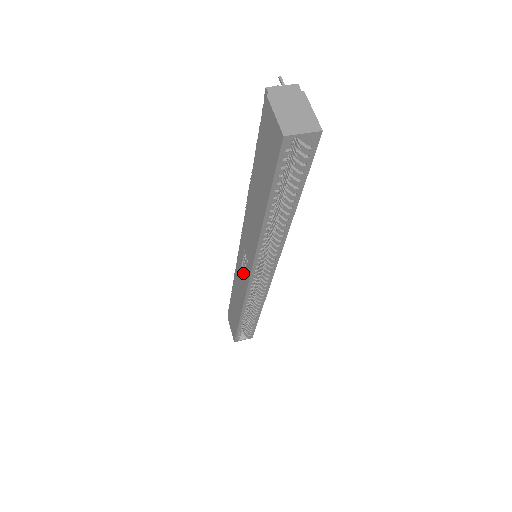
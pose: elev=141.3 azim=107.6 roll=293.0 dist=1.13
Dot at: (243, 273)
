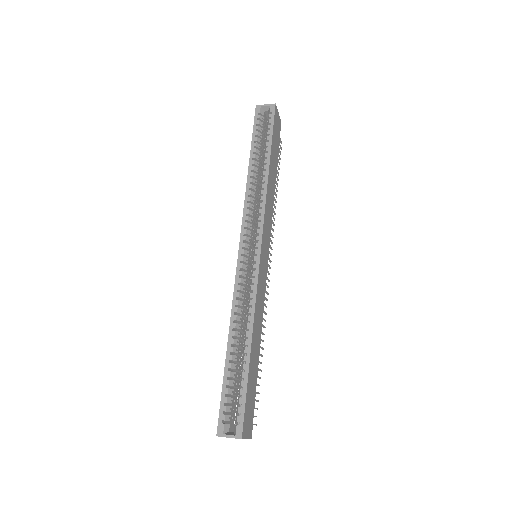
Dot at: occluded
